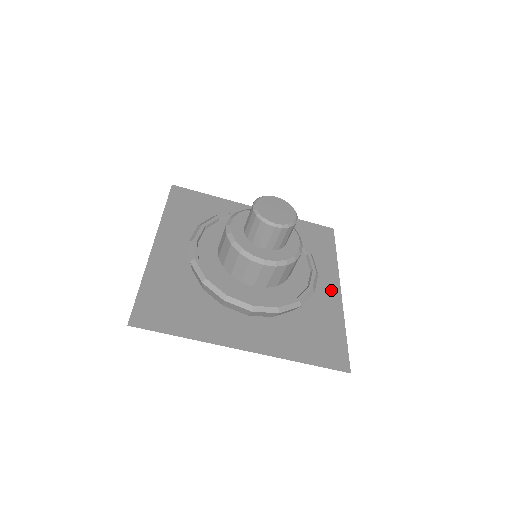
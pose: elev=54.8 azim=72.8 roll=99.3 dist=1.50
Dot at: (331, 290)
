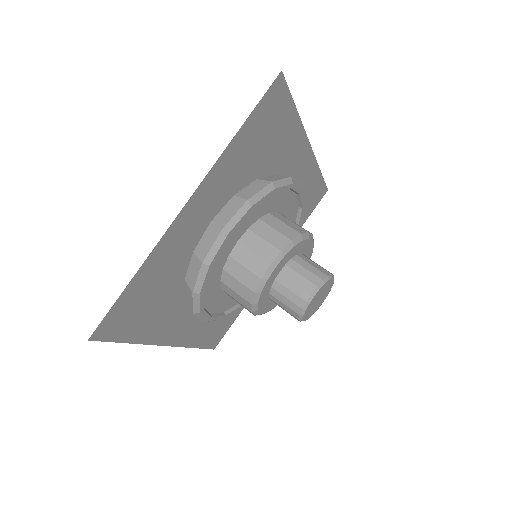
Dot at: occluded
